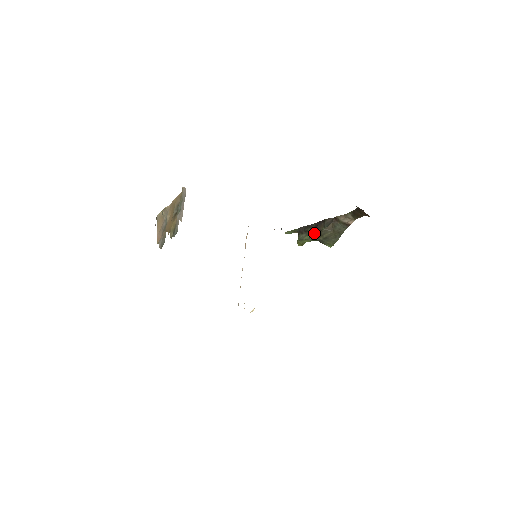
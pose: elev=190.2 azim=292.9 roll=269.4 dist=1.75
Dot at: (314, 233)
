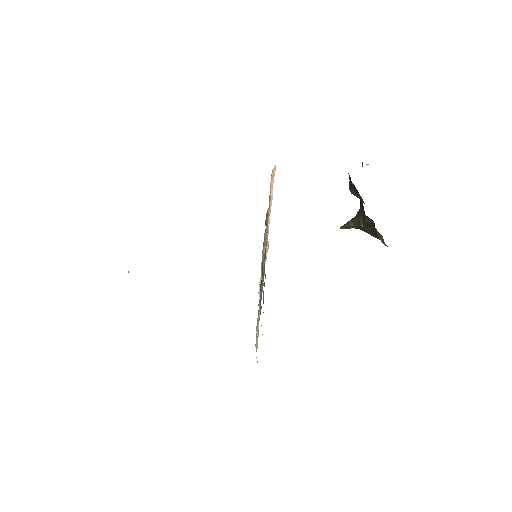
Dot at: (352, 219)
